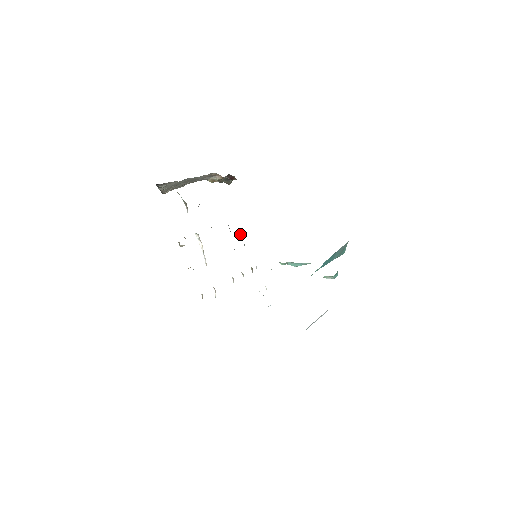
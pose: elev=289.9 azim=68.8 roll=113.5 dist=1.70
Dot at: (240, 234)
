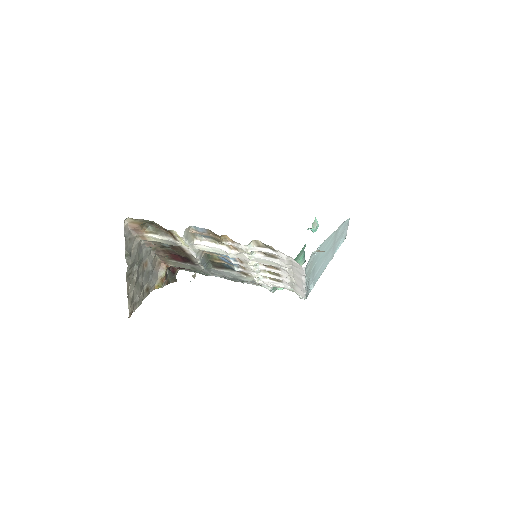
Dot at: (226, 271)
